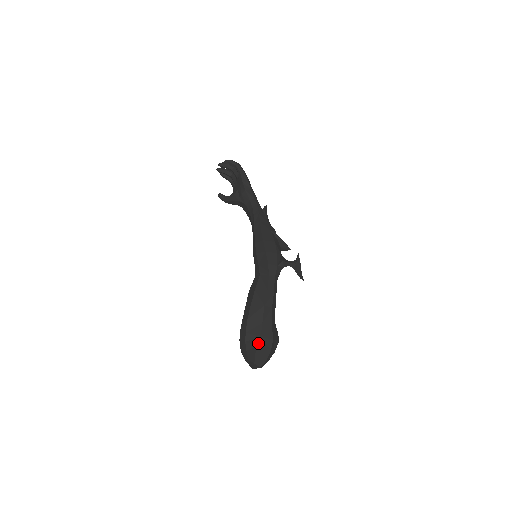
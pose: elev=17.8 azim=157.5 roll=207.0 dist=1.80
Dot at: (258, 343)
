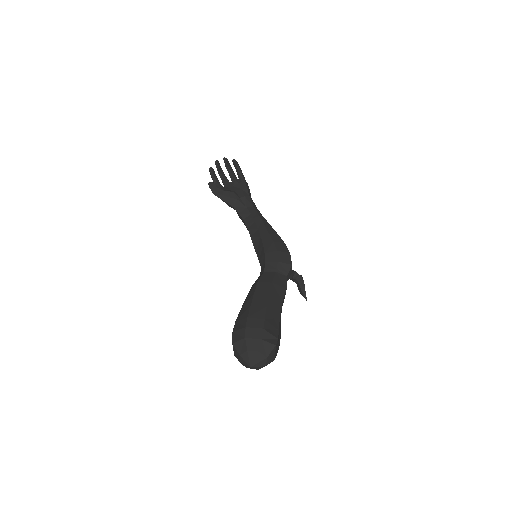
Dot at: (278, 335)
